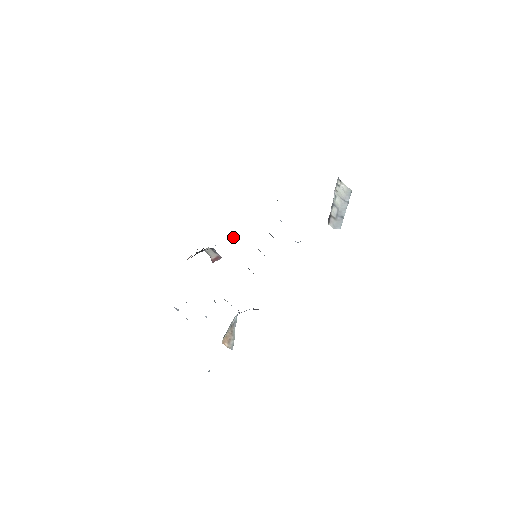
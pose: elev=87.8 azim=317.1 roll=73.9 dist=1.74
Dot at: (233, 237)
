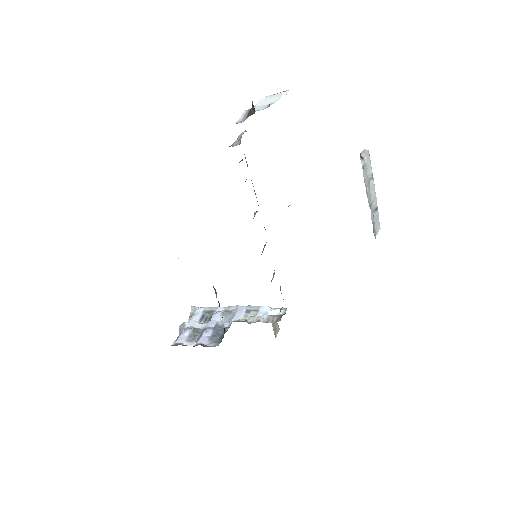
Dot at: occluded
